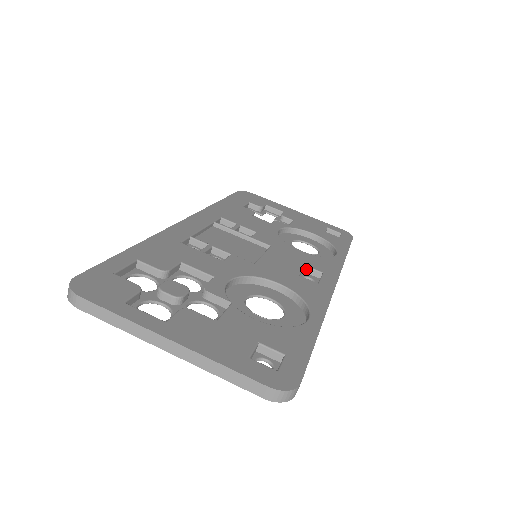
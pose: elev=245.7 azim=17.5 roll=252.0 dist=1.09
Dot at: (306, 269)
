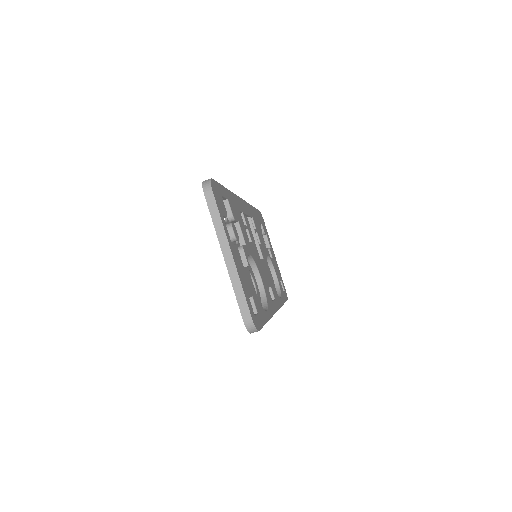
Dot at: (269, 289)
